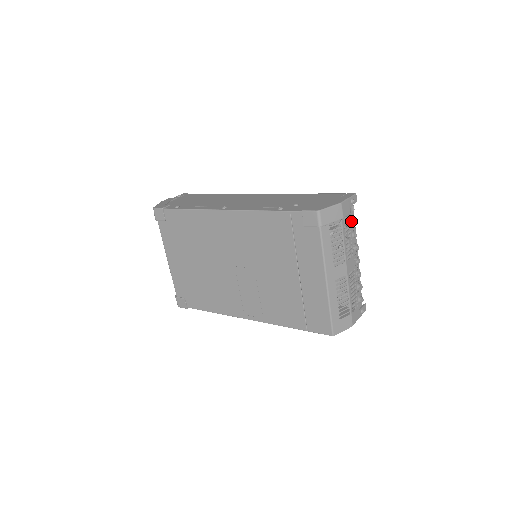
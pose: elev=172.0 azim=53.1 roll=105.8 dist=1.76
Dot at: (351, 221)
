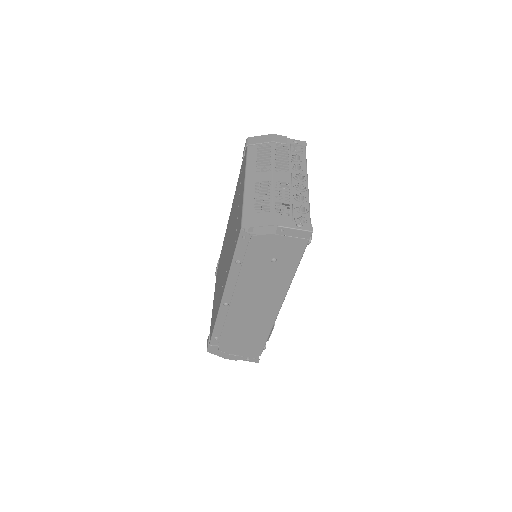
Dot at: (294, 154)
